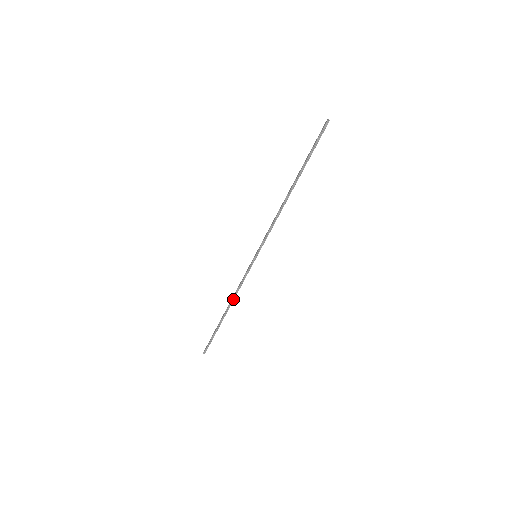
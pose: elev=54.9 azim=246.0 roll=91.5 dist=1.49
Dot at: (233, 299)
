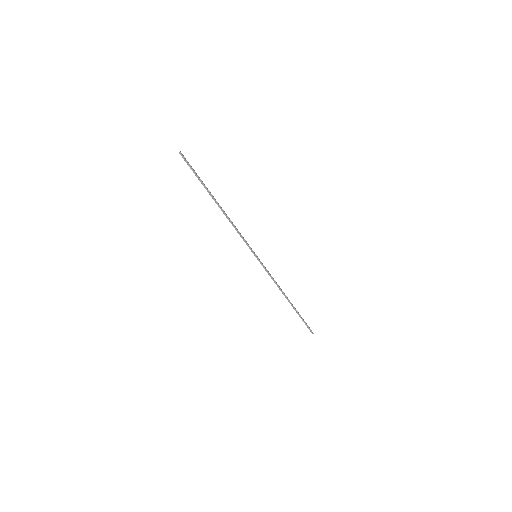
Dot at: (281, 290)
